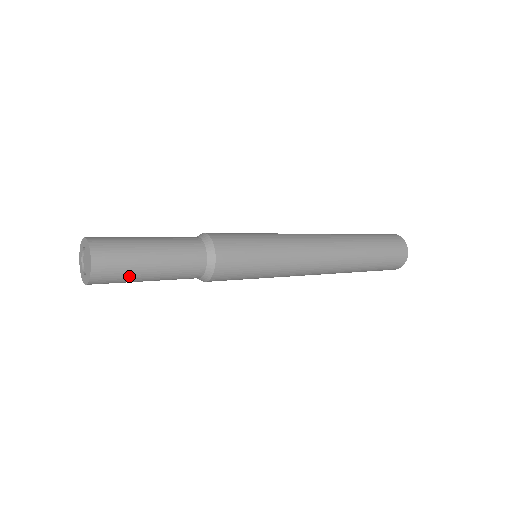
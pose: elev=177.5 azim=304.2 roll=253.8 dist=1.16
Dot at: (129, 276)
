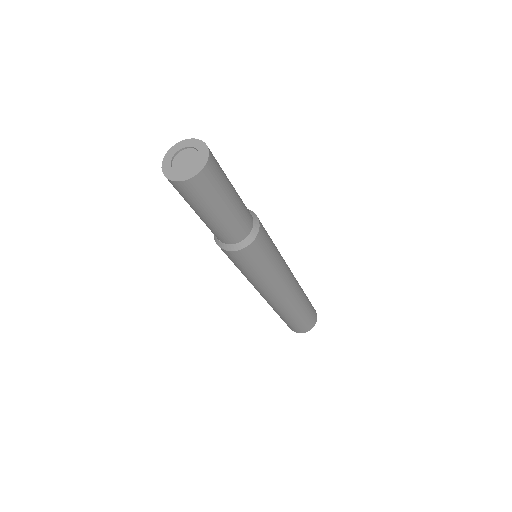
Dot at: (223, 186)
